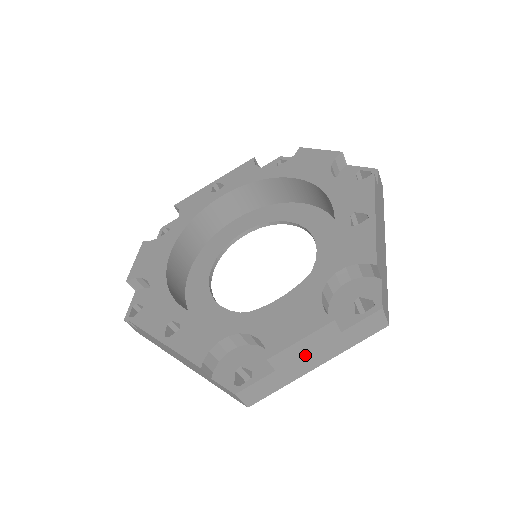
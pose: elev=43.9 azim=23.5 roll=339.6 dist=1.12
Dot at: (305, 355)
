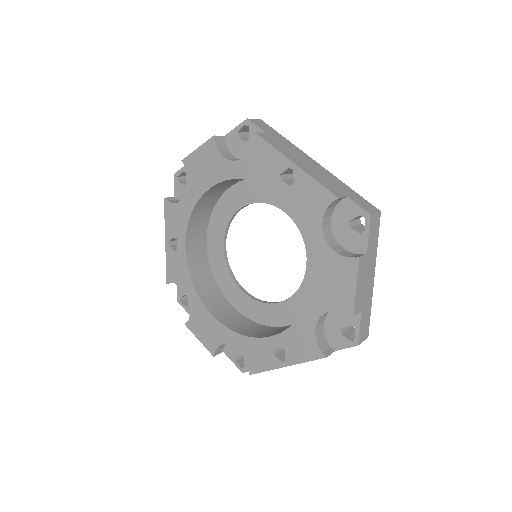
Dot at: occluded
